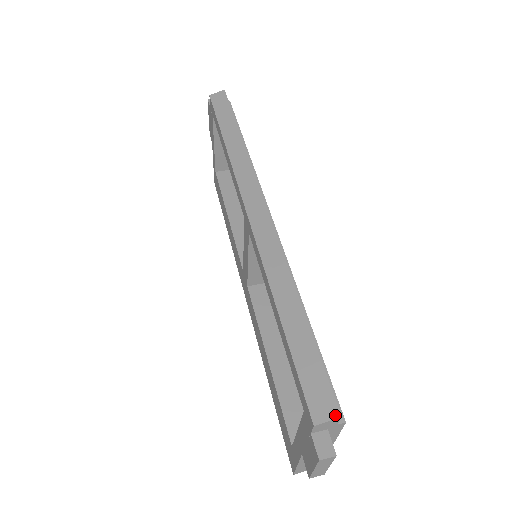
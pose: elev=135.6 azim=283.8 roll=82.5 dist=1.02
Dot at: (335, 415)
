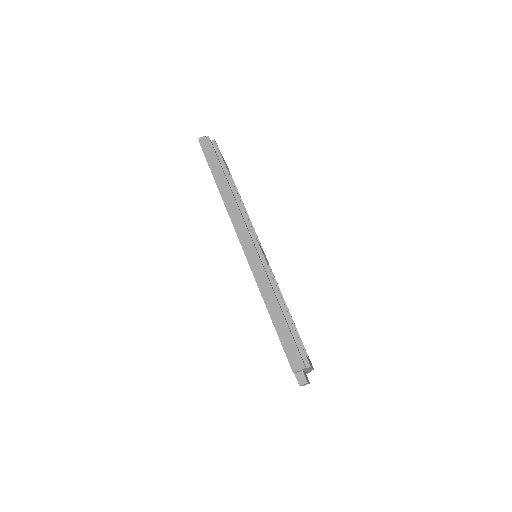
Dot at: (302, 367)
